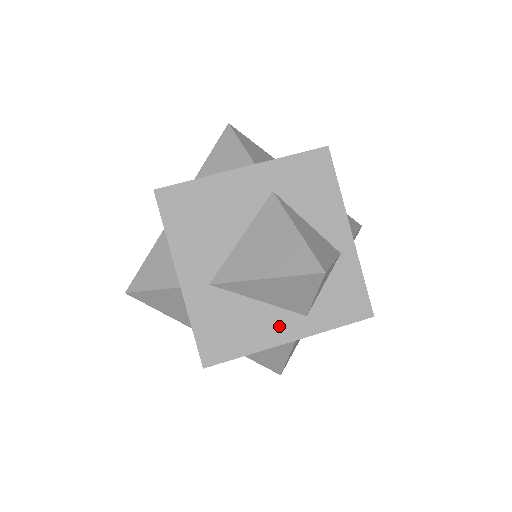
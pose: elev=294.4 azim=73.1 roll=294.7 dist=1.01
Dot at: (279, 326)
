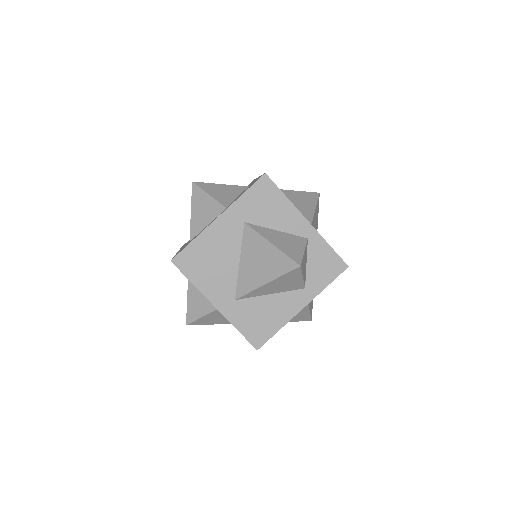
Dot at: (291, 303)
